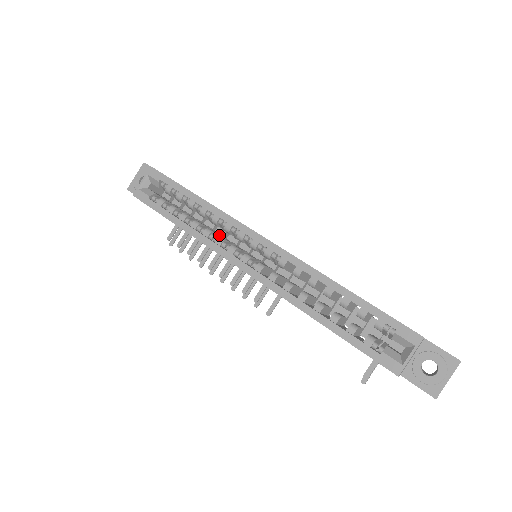
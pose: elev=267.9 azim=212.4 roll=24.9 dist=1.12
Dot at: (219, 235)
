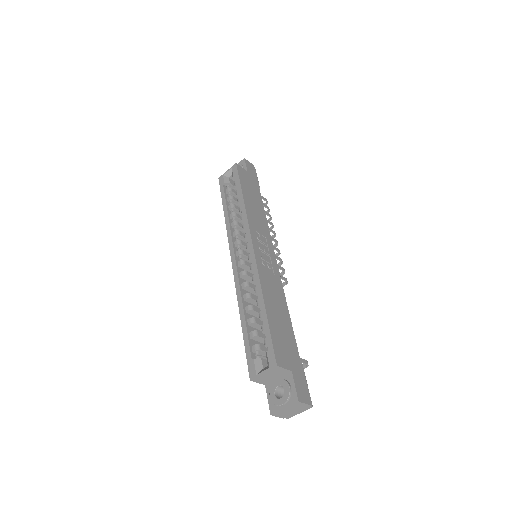
Dot at: occluded
